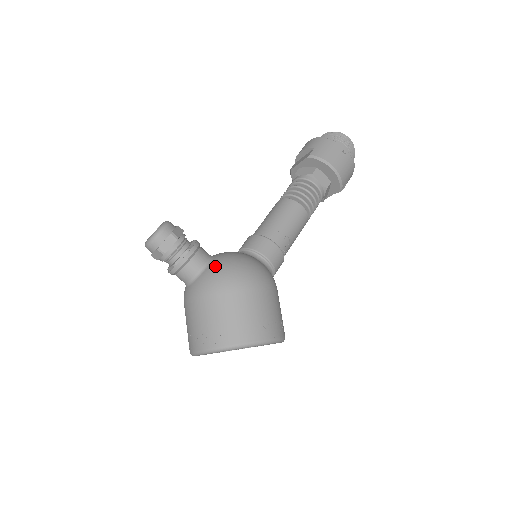
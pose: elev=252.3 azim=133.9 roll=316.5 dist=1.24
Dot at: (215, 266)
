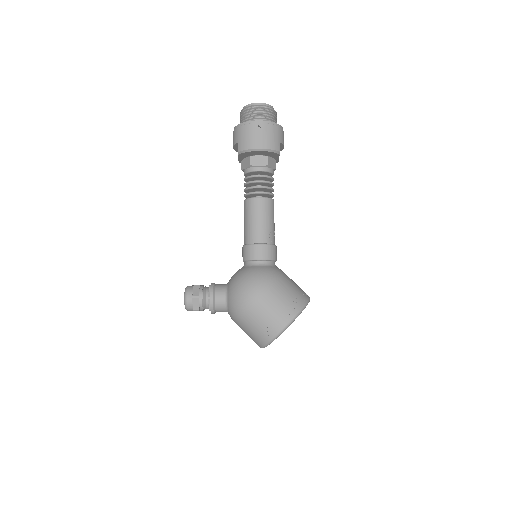
Dot at: (230, 297)
